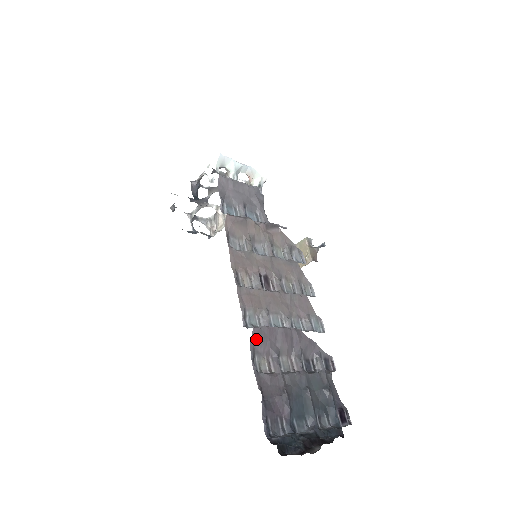
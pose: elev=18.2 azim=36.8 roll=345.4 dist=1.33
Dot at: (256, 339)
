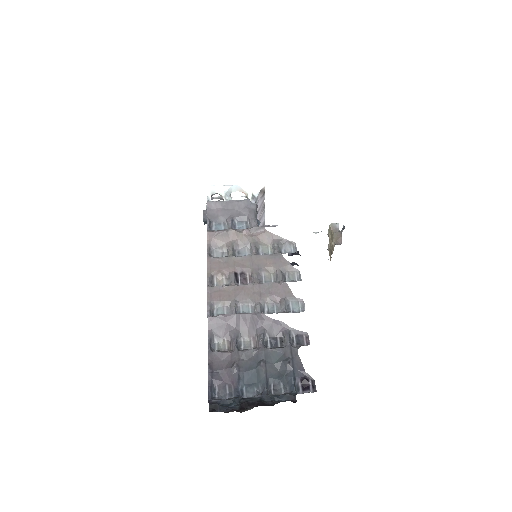
Dot at: (214, 326)
